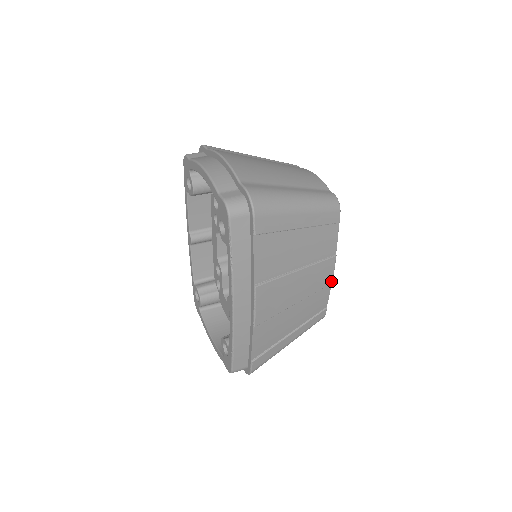
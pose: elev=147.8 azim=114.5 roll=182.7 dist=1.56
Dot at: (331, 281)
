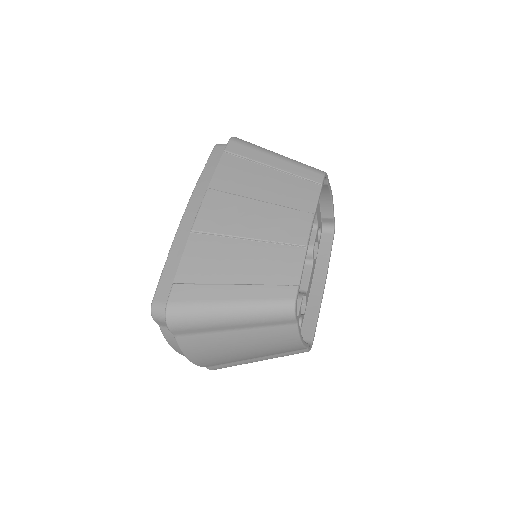
Dot at: (305, 243)
